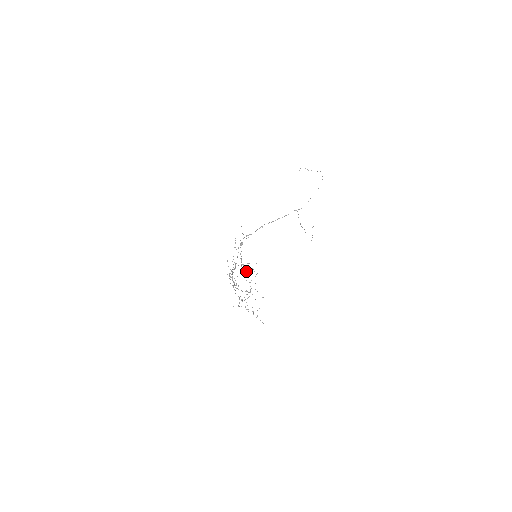
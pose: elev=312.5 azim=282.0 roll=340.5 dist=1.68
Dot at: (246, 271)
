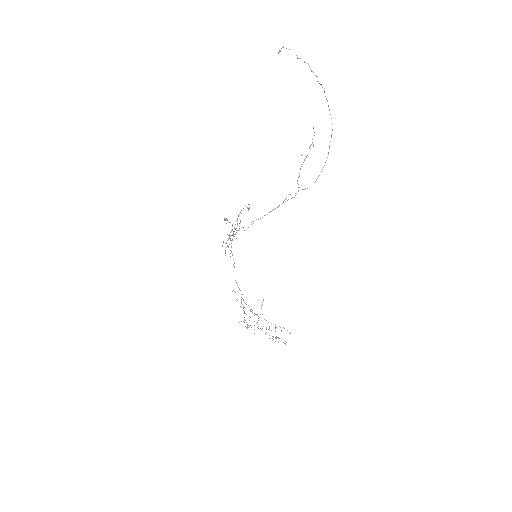
Dot at: occluded
